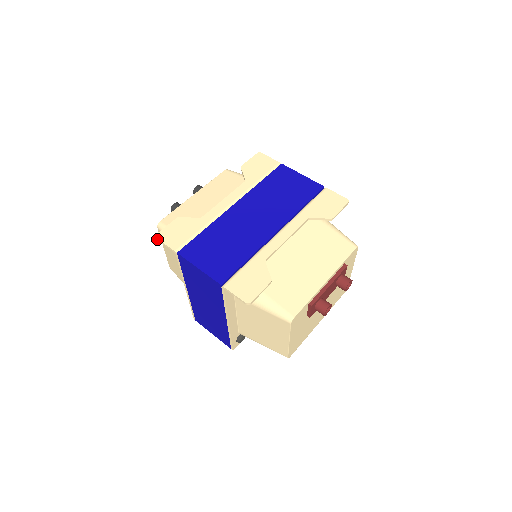
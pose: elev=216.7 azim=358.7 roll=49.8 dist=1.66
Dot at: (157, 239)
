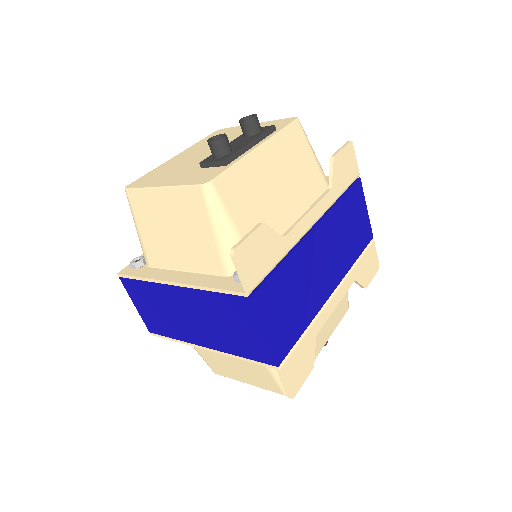
Dot at: (233, 257)
